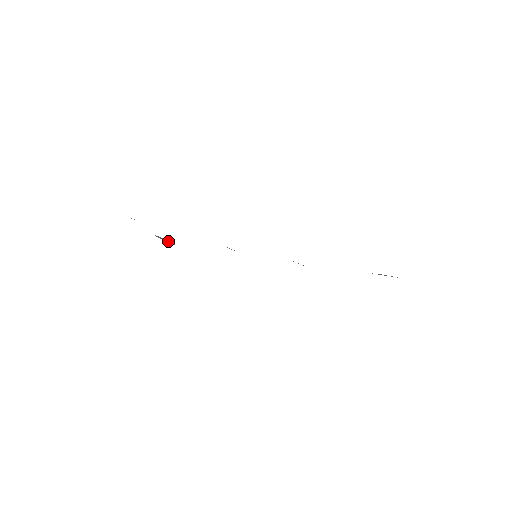
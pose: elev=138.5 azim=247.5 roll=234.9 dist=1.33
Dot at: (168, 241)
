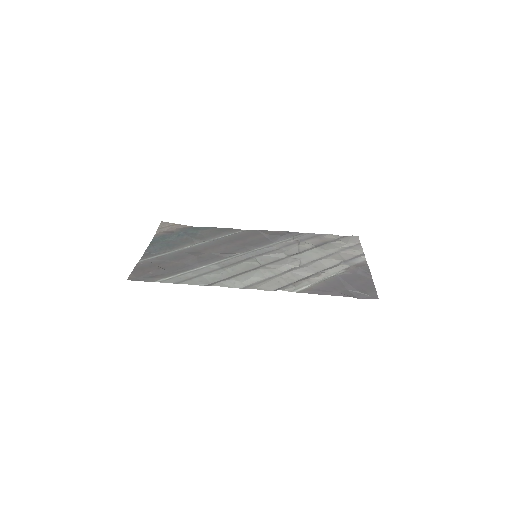
Dot at: (166, 226)
